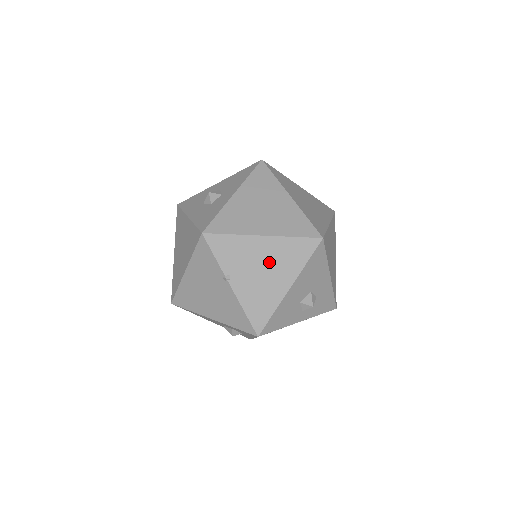
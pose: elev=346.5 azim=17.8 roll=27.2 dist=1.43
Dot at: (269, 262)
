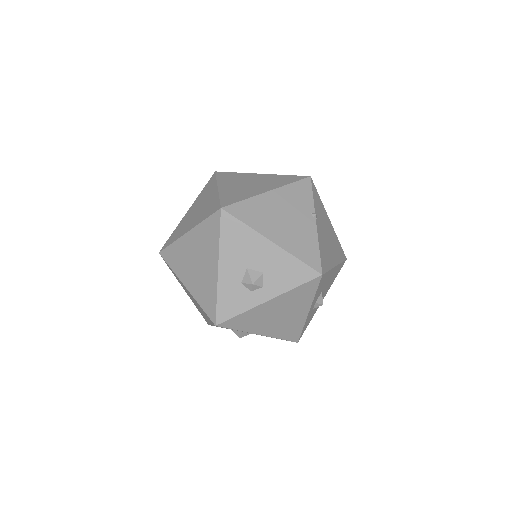
Dot at: (330, 237)
